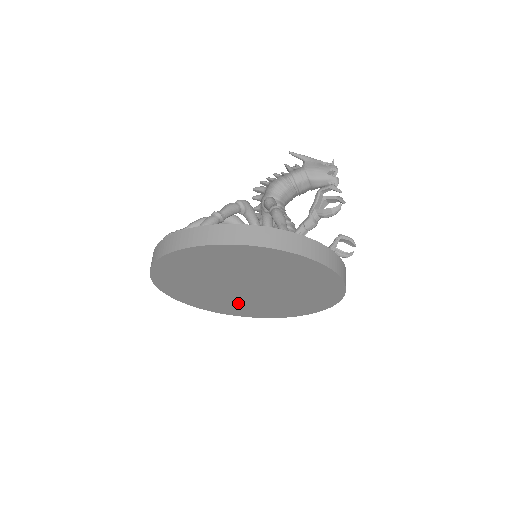
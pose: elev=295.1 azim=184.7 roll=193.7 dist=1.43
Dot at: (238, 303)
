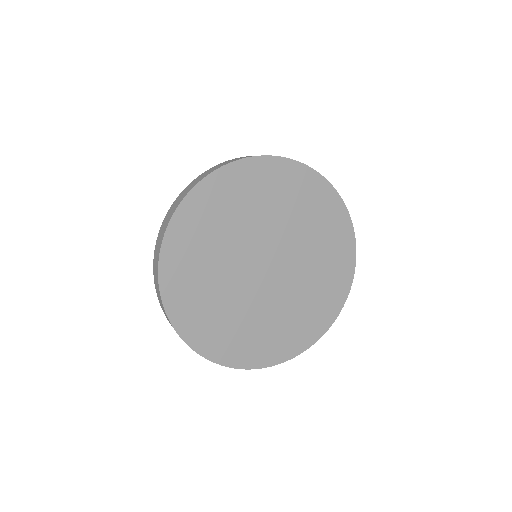
Dot at: (266, 320)
